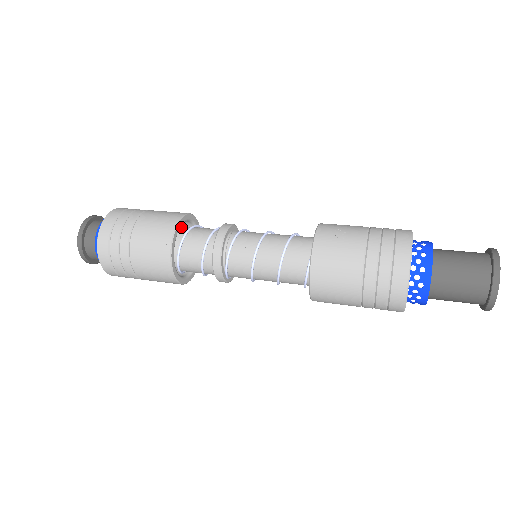
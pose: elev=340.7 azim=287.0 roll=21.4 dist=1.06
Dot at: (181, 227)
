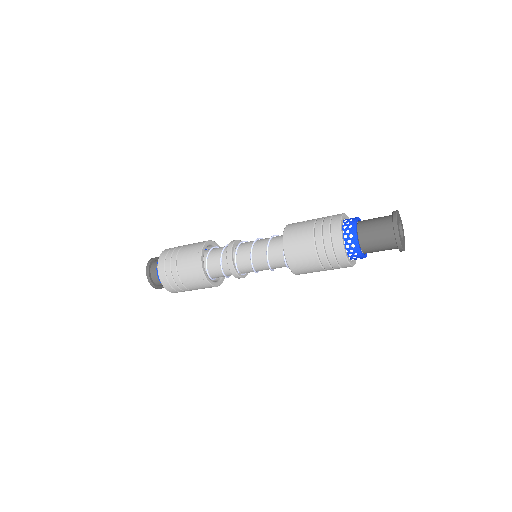
Dot at: occluded
